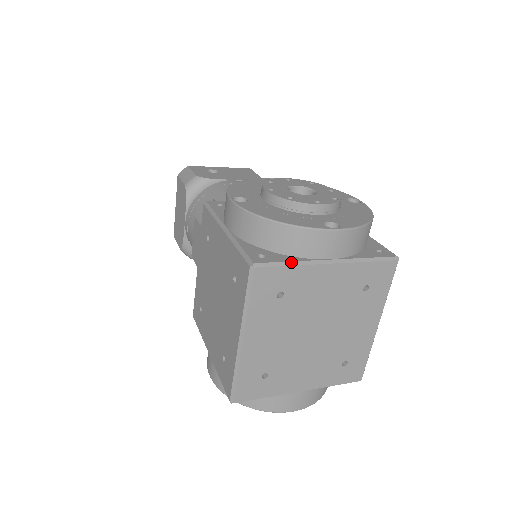
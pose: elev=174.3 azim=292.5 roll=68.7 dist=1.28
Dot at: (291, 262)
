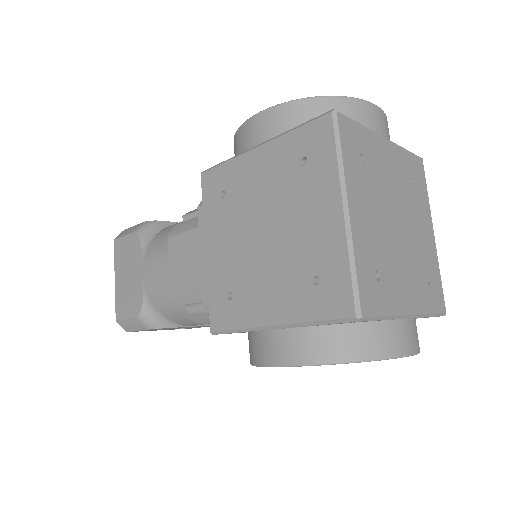
Dot at: (358, 123)
